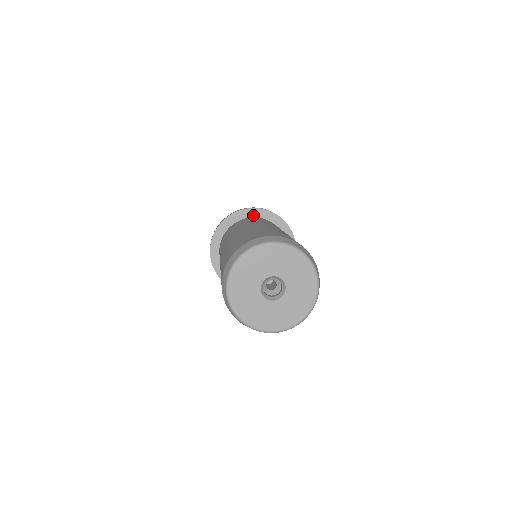
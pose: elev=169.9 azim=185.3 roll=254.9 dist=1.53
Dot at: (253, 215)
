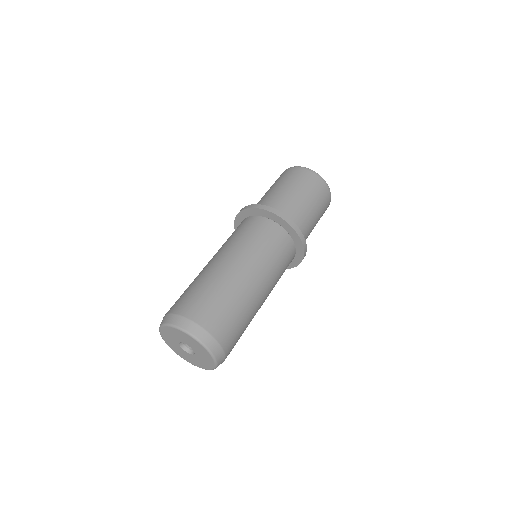
Dot at: (262, 214)
